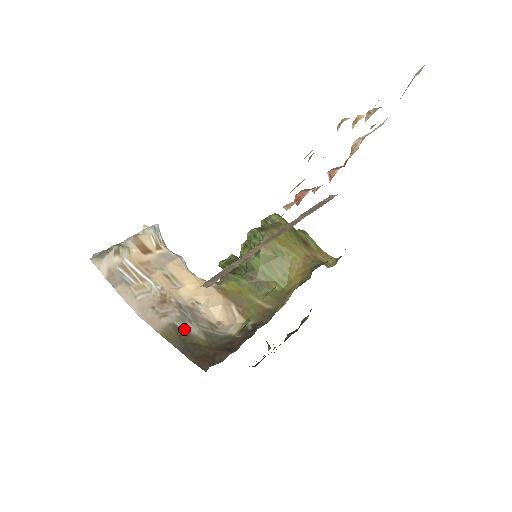
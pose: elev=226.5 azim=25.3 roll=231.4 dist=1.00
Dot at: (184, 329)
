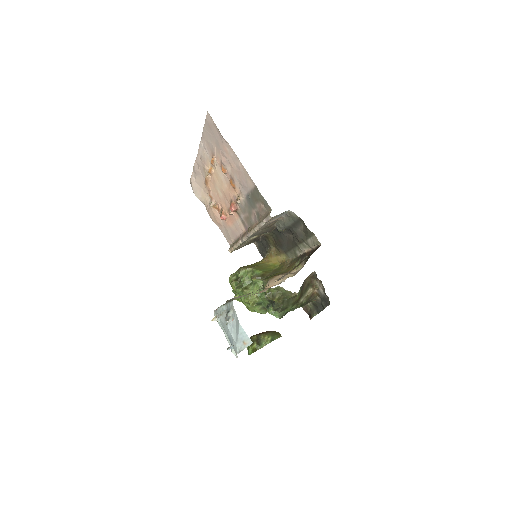
Dot at: occluded
